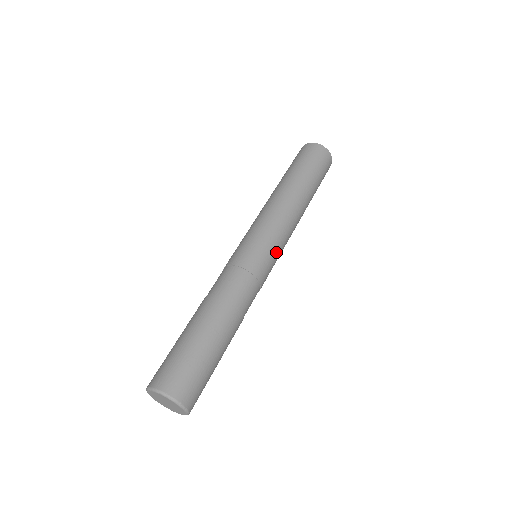
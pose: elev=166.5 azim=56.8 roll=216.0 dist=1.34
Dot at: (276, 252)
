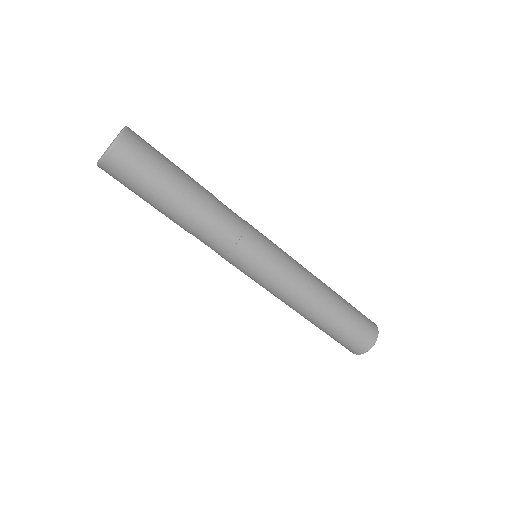
Dot at: (276, 249)
